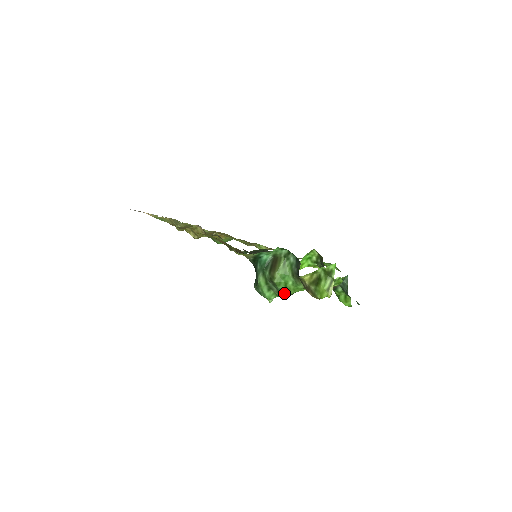
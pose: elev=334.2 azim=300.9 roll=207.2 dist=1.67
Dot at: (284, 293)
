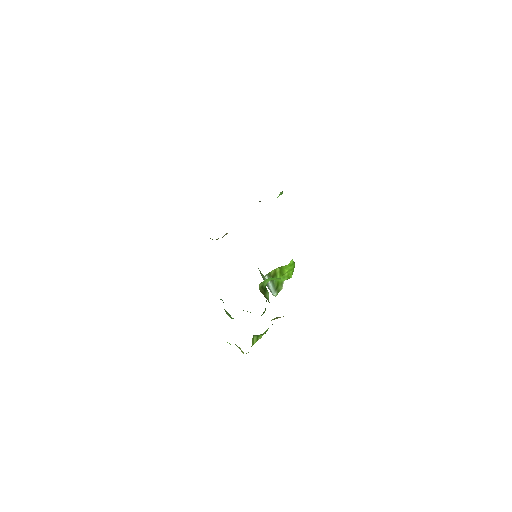
Dot at: occluded
